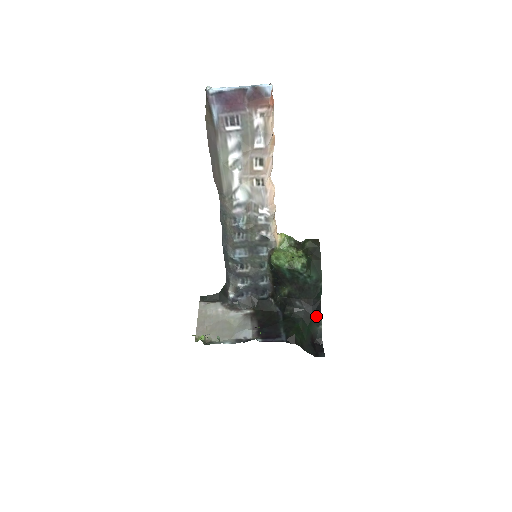
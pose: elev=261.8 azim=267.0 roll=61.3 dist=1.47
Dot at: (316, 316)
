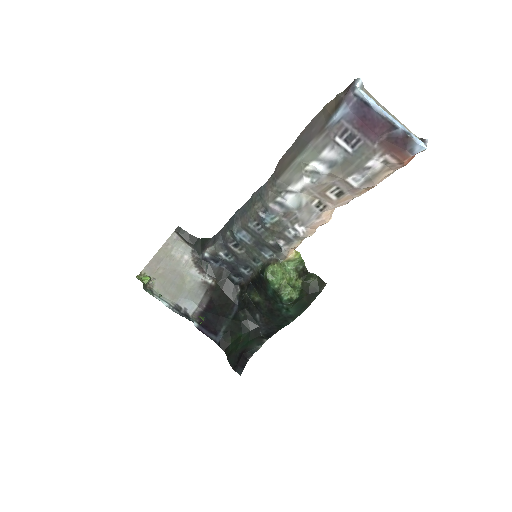
Dot at: (264, 337)
